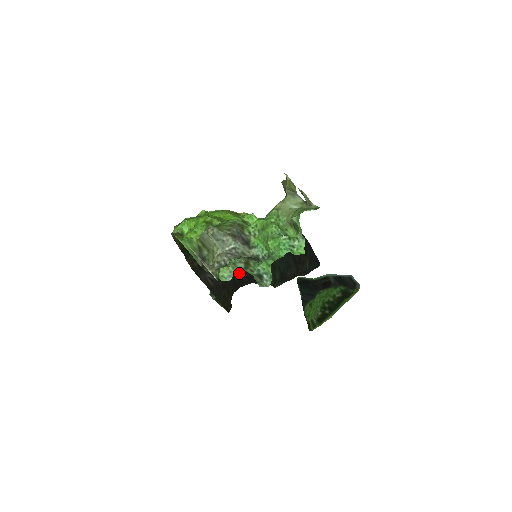
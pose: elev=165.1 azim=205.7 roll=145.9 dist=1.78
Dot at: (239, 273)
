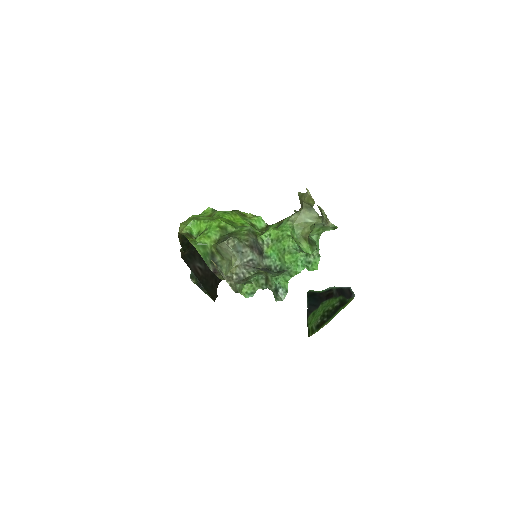
Dot at: occluded
